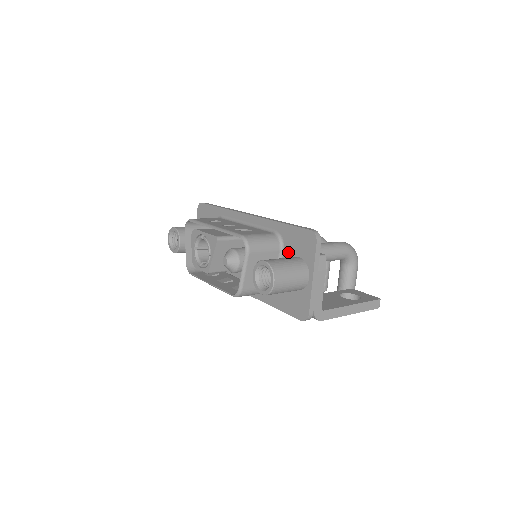
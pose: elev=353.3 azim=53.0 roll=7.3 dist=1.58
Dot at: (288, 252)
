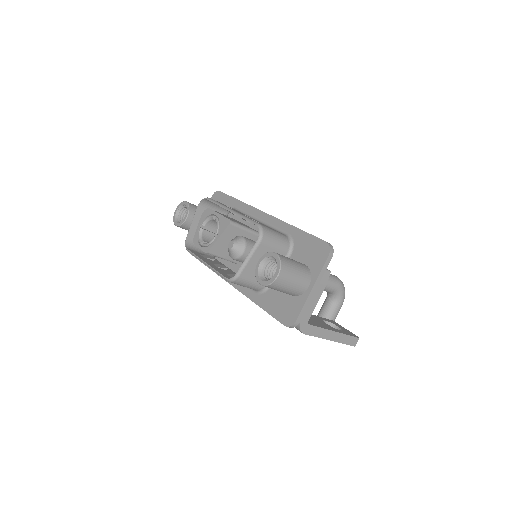
Dot at: (295, 257)
